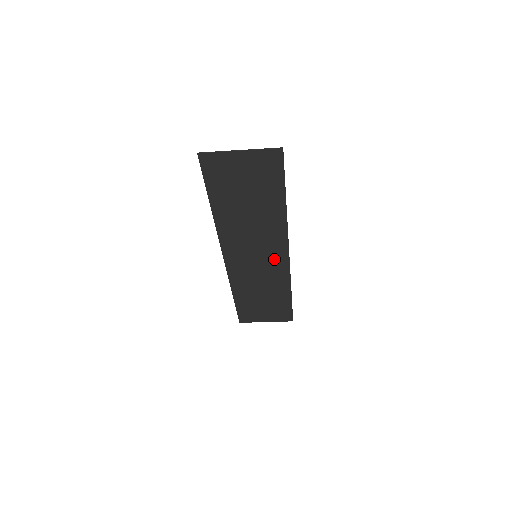
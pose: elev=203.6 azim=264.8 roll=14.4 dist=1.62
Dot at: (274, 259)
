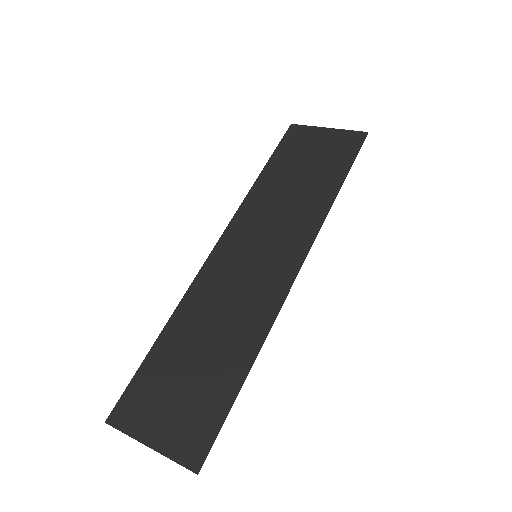
Dot at: (283, 255)
